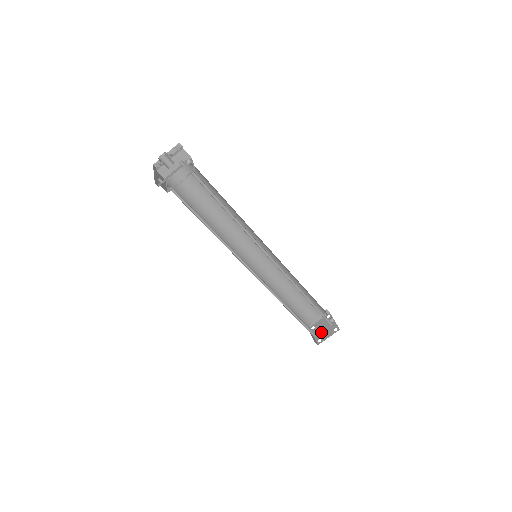
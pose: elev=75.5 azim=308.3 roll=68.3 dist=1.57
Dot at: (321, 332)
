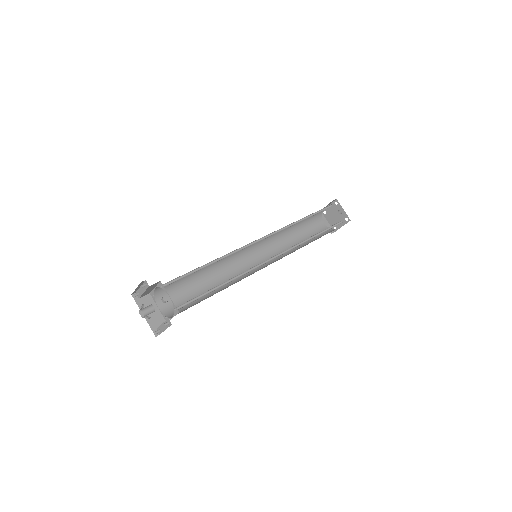
Dot at: (334, 219)
